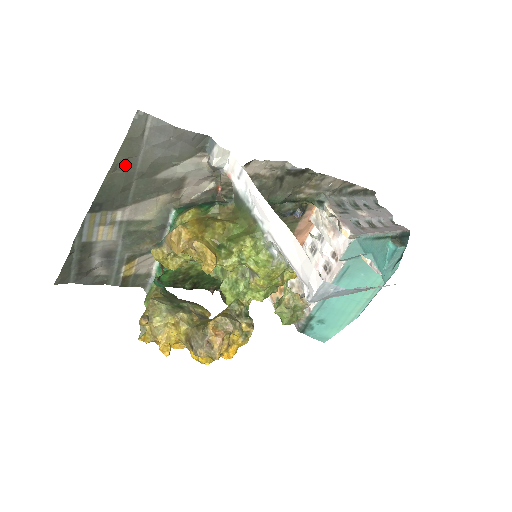
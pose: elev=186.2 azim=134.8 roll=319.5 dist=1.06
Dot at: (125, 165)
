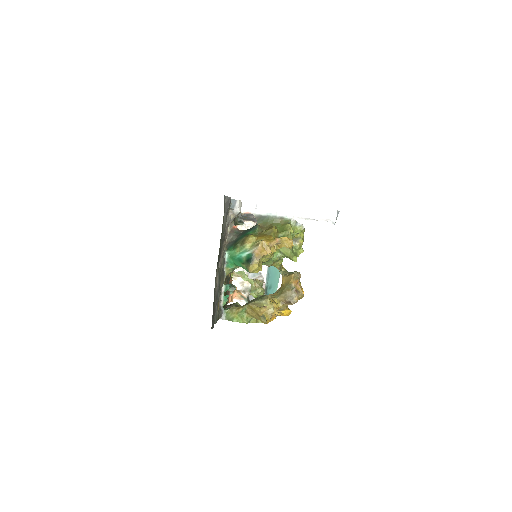
Dot at: (222, 230)
